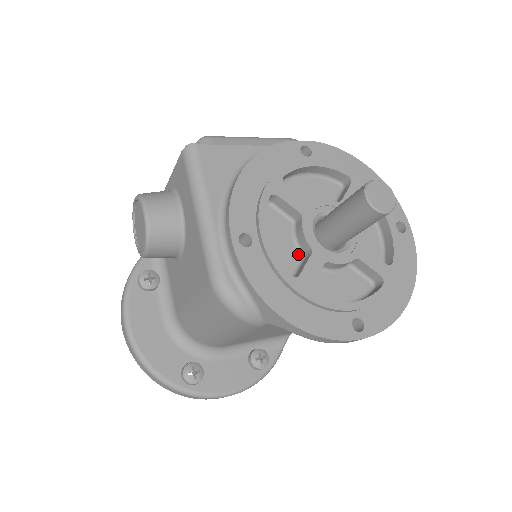
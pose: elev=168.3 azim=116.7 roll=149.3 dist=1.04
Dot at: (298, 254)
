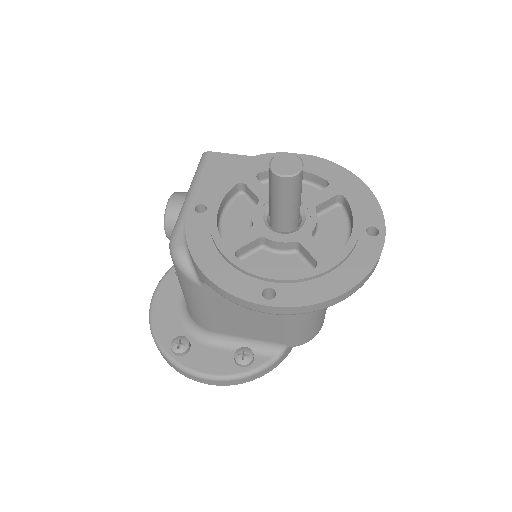
Dot at: occluded
